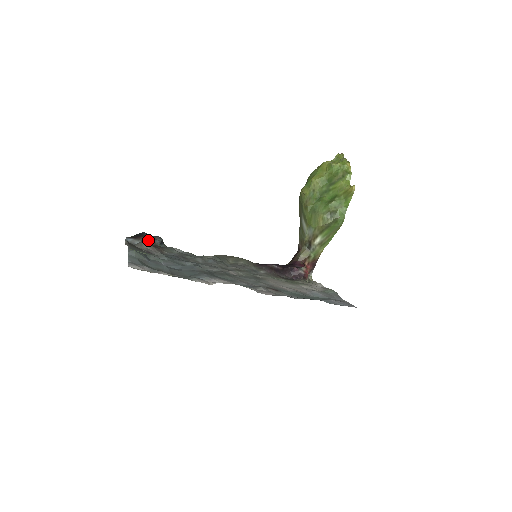
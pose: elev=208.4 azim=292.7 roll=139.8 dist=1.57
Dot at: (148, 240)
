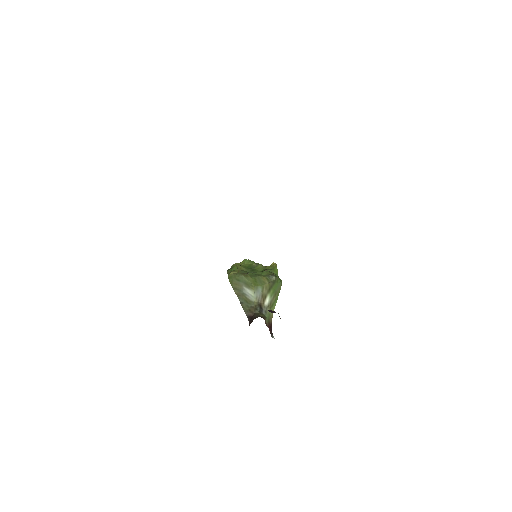
Dot at: occluded
